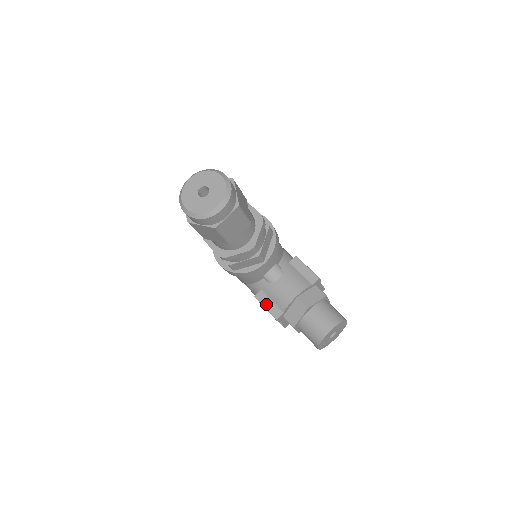
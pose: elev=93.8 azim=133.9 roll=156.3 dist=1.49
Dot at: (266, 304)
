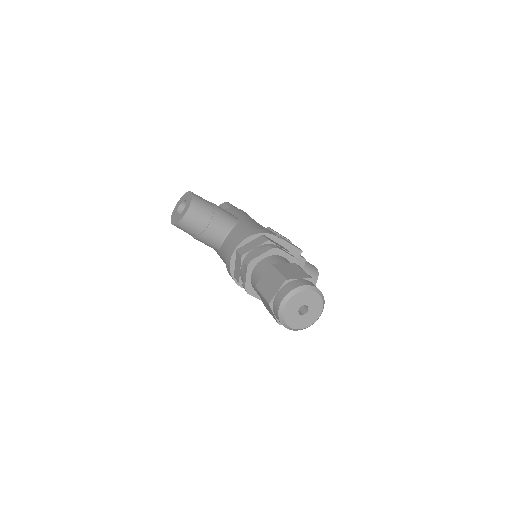
Dot at: occluded
